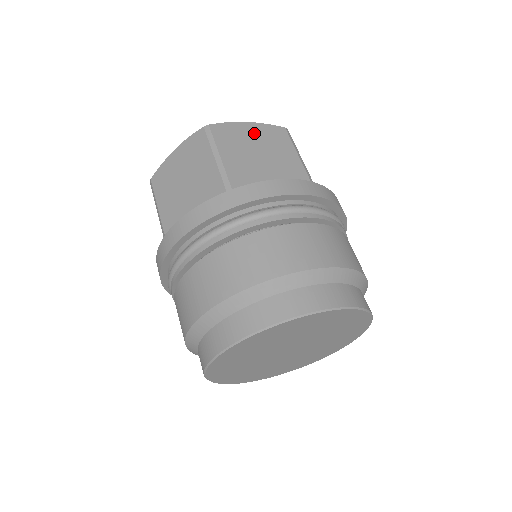
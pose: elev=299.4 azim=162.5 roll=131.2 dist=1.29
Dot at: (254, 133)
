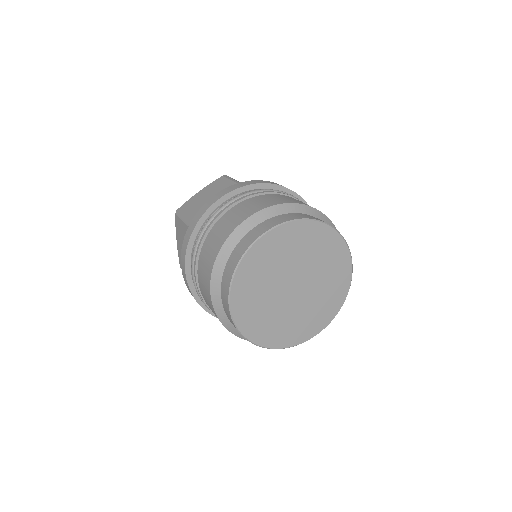
Dot at: (204, 193)
